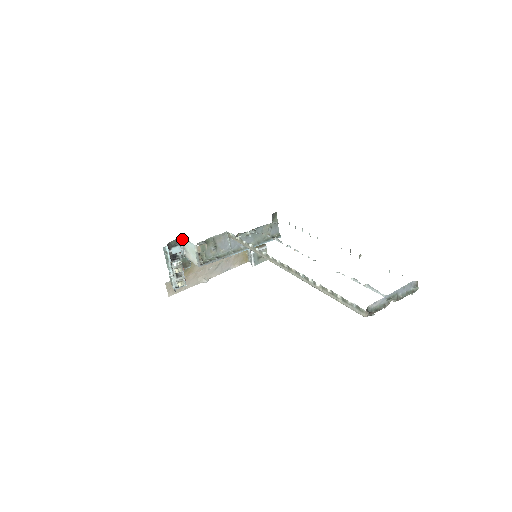
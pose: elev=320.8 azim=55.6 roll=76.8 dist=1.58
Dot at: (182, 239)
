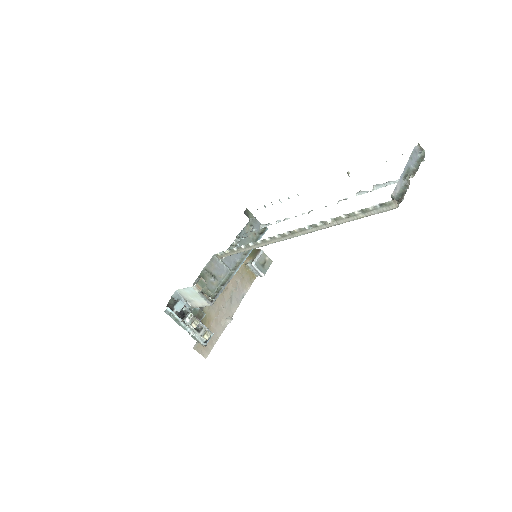
Dot at: (178, 293)
